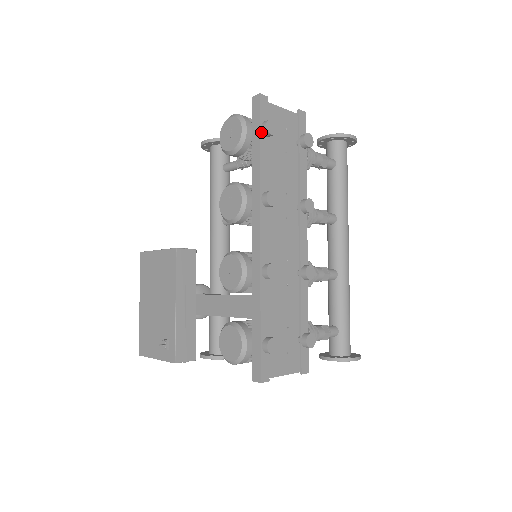
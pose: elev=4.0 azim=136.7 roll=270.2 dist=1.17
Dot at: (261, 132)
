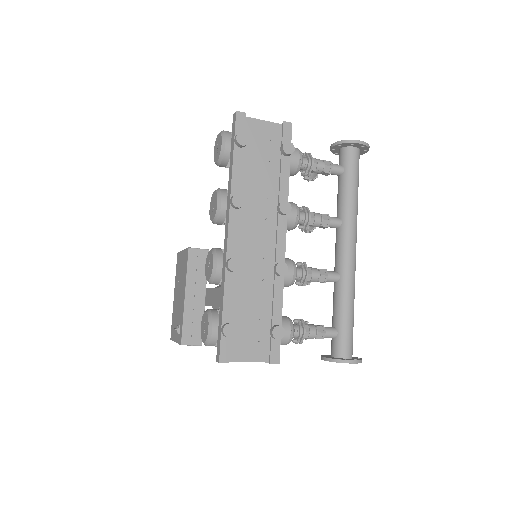
Dot at: (235, 144)
